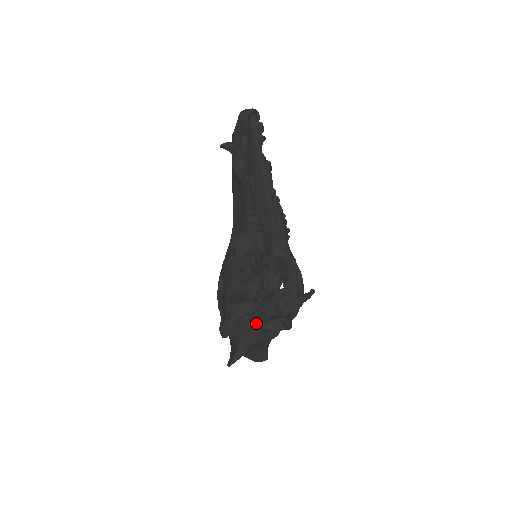
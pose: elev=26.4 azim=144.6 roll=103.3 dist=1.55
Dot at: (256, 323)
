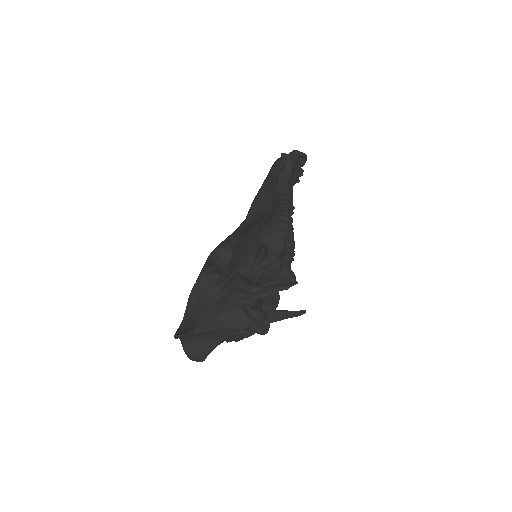
Dot at: (248, 304)
